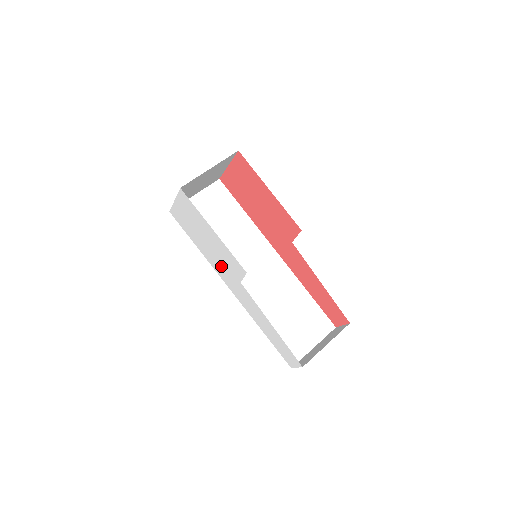
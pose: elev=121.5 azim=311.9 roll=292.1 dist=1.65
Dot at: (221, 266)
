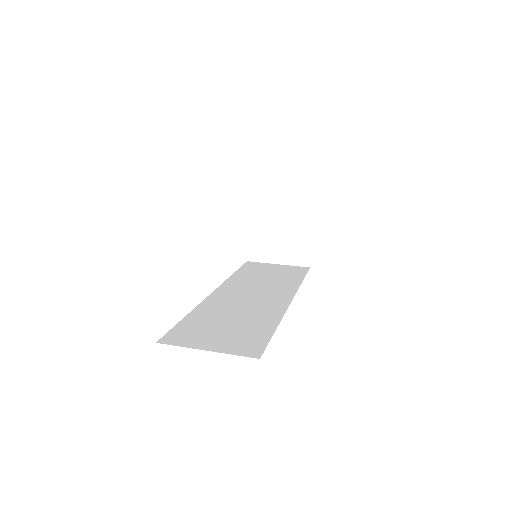
Dot at: occluded
